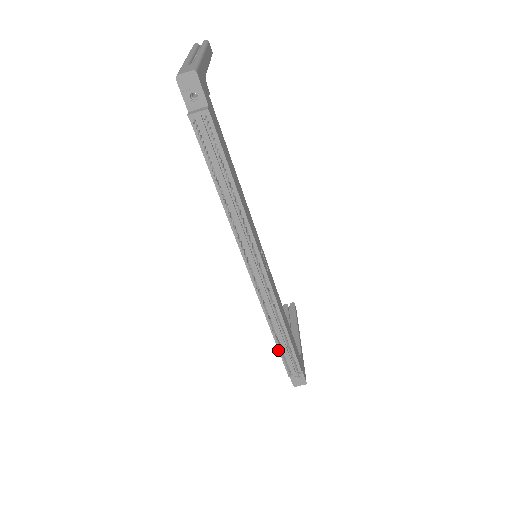
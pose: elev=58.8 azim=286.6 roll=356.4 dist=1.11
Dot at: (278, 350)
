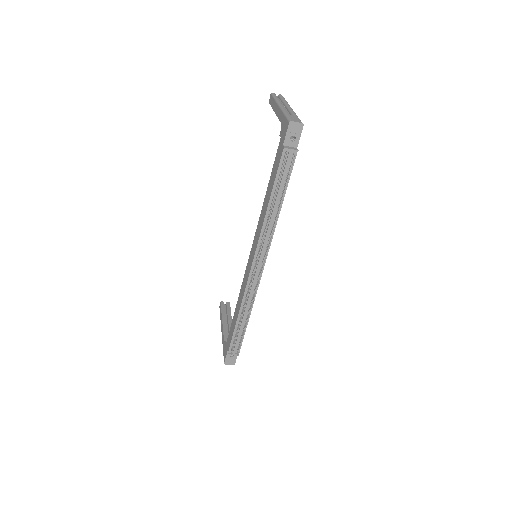
Dot at: (234, 331)
